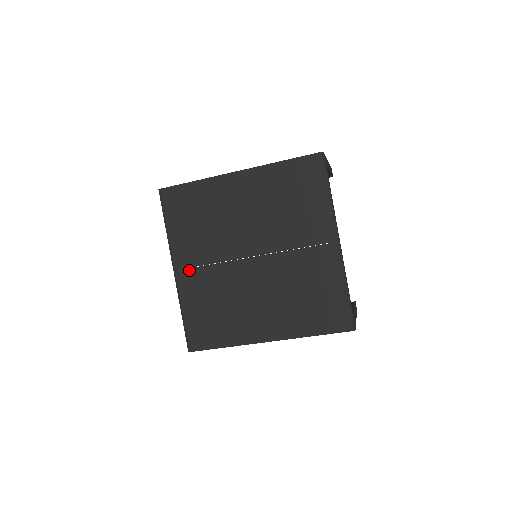
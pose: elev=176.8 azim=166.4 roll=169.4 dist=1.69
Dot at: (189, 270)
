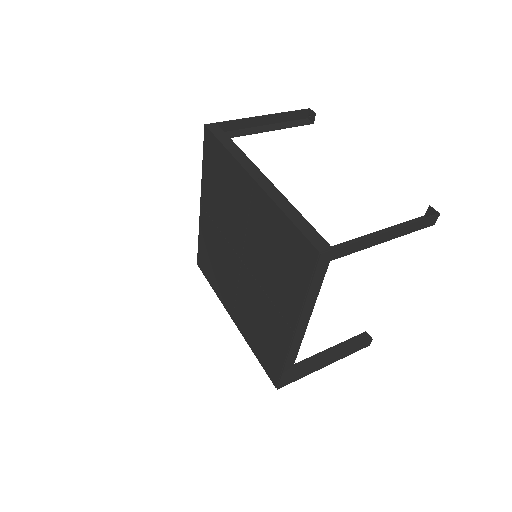
Dot at: (208, 216)
